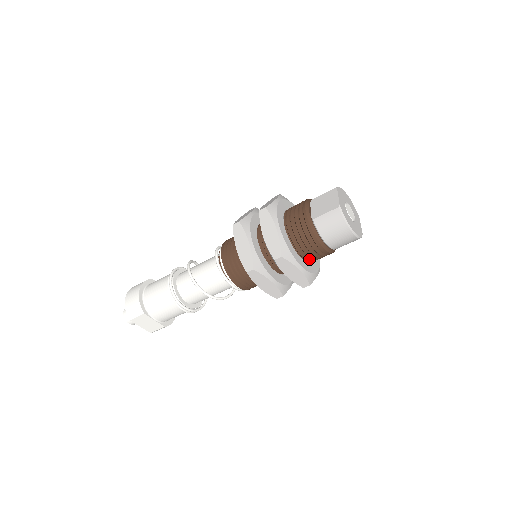
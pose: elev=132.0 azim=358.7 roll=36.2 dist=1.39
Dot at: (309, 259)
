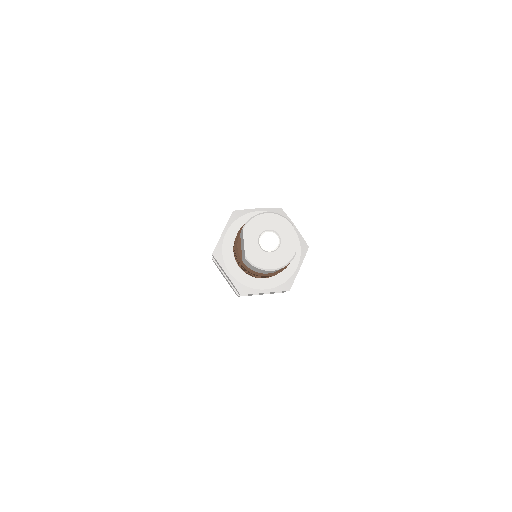
Dot at: occluded
